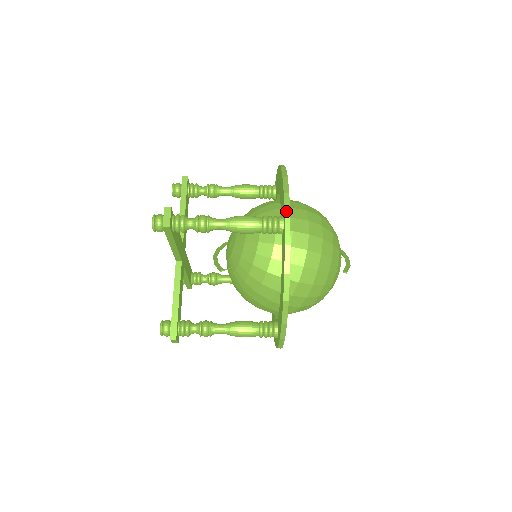
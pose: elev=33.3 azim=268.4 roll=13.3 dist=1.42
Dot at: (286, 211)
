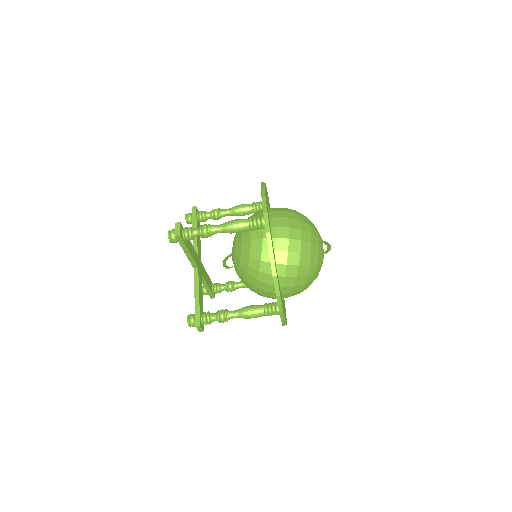
Dot at: (264, 209)
